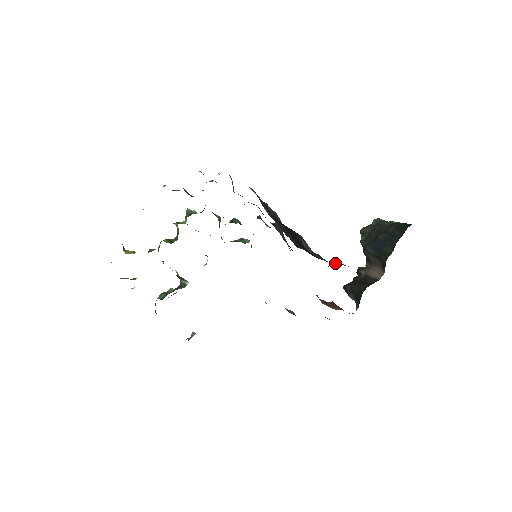
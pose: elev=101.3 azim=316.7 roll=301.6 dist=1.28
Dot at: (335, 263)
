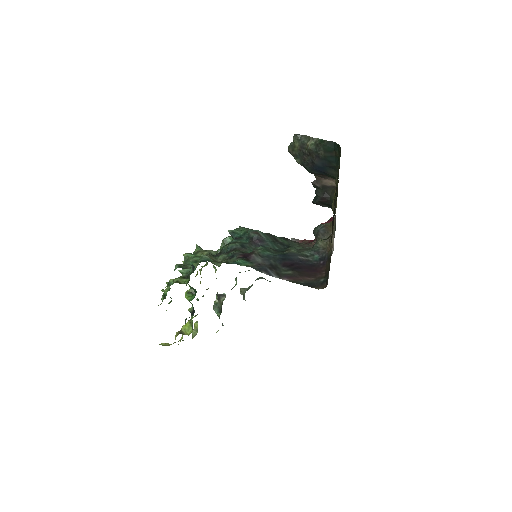
Dot at: (320, 235)
